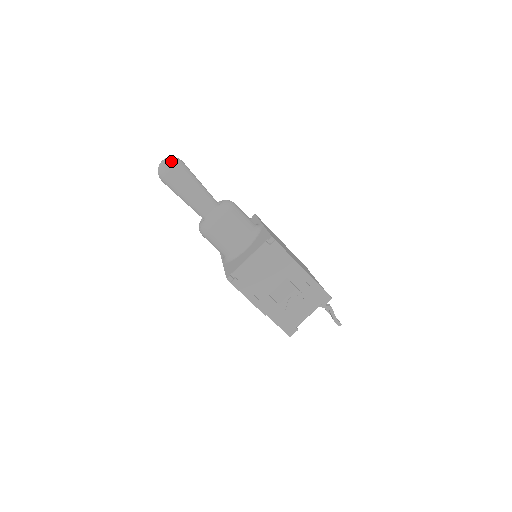
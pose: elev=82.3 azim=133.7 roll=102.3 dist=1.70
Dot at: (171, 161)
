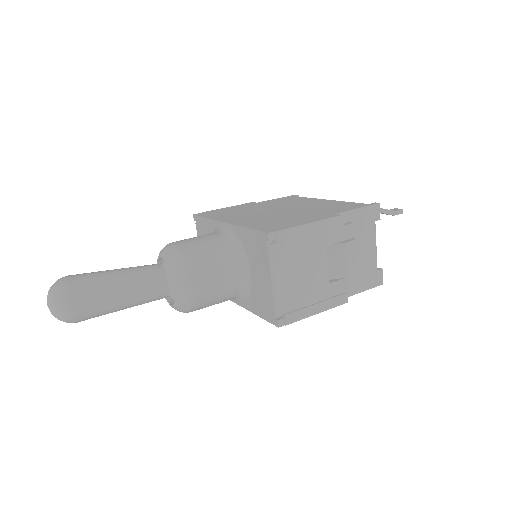
Dot at: (57, 296)
